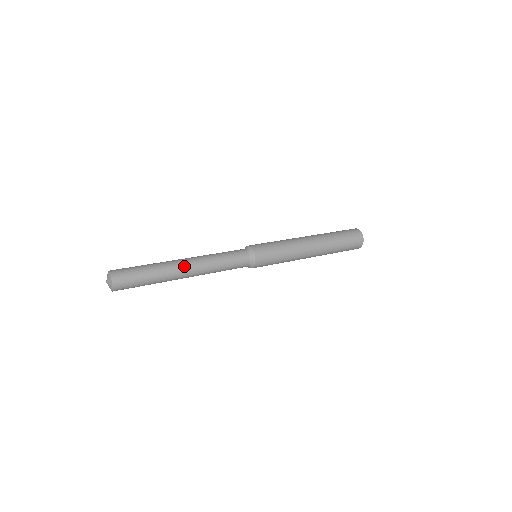
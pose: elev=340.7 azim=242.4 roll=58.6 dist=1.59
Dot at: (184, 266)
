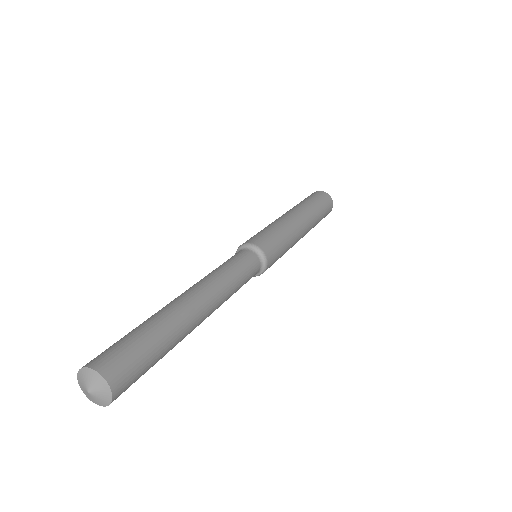
Dot at: (202, 312)
